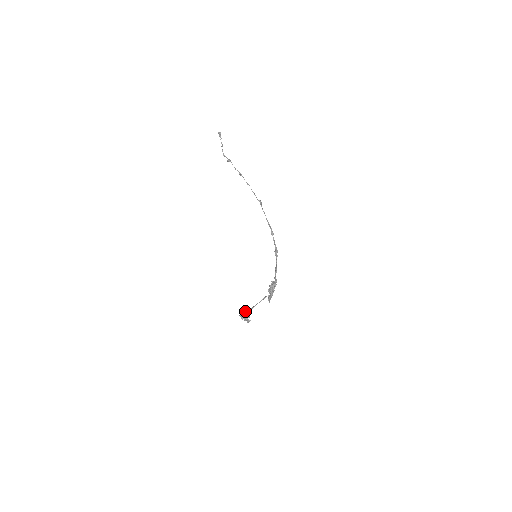
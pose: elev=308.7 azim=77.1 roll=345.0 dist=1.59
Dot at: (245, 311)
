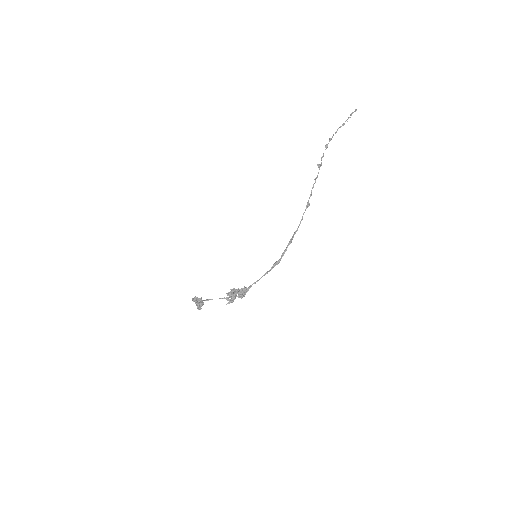
Dot at: occluded
